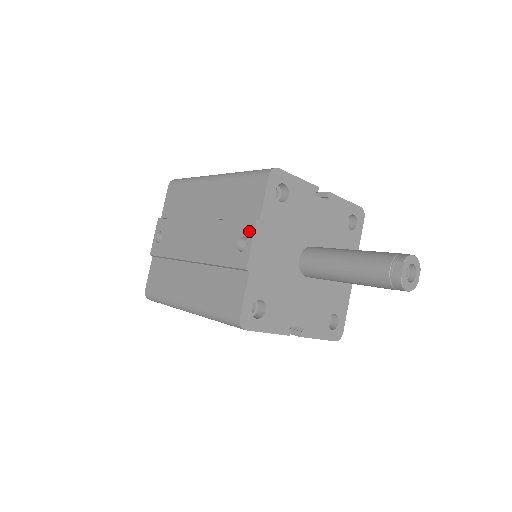
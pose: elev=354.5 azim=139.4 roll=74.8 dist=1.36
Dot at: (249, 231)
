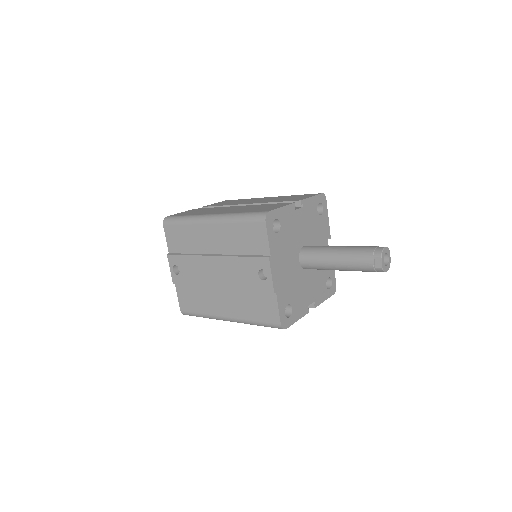
Dot at: (265, 266)
